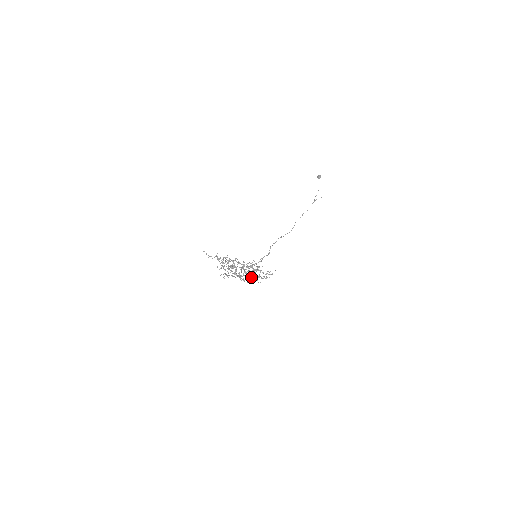
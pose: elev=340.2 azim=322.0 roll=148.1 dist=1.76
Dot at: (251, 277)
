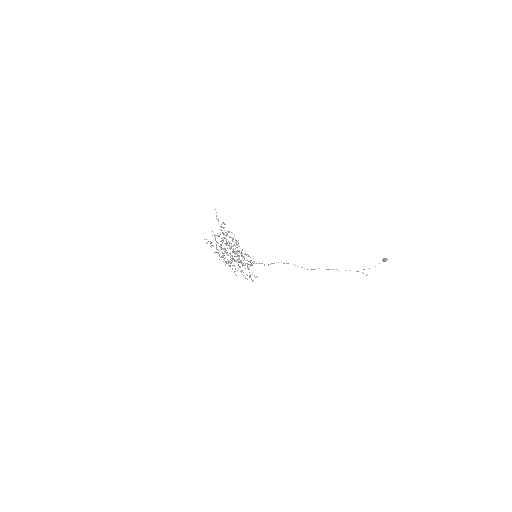
Dot at: (234, 265)
